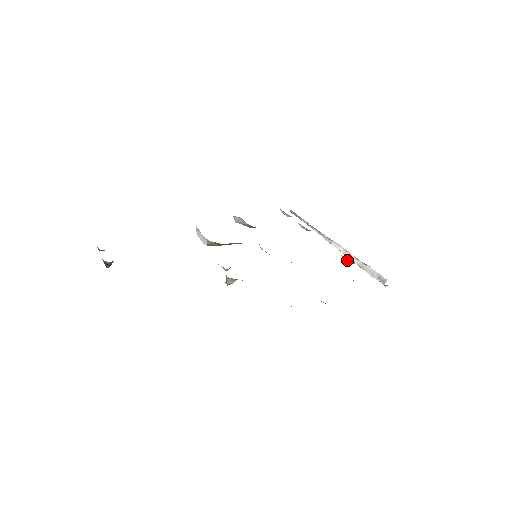
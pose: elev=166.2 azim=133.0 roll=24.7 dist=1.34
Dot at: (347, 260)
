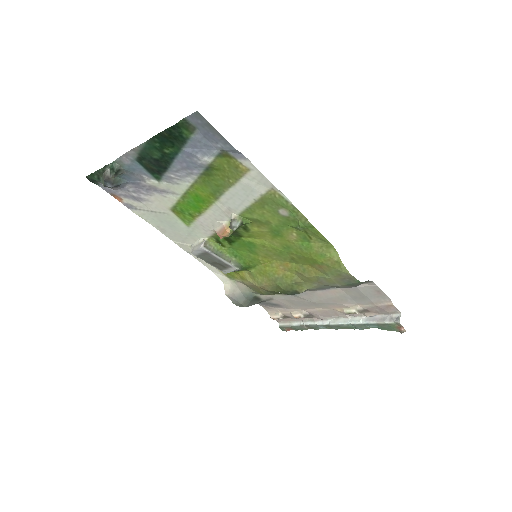
Dot at: (351, 307)
